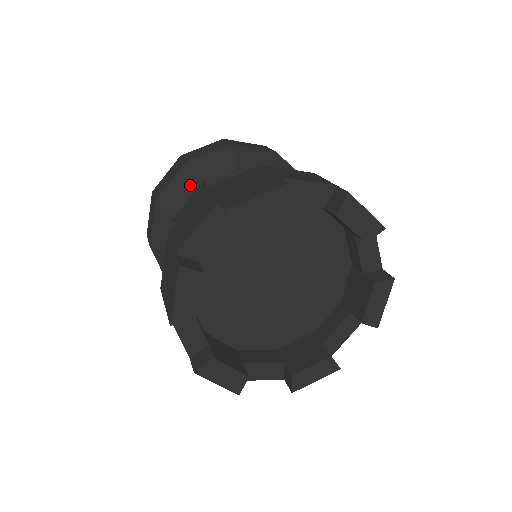
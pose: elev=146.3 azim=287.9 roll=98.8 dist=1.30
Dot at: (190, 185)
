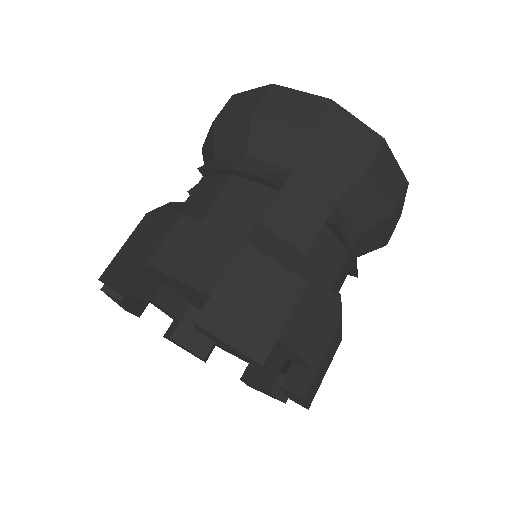
Dot at: (211, 153)
